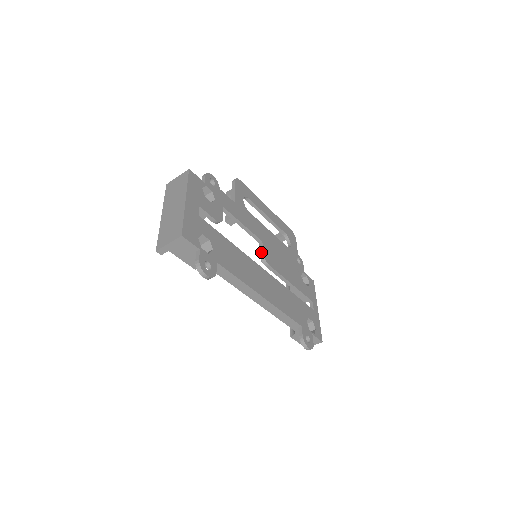
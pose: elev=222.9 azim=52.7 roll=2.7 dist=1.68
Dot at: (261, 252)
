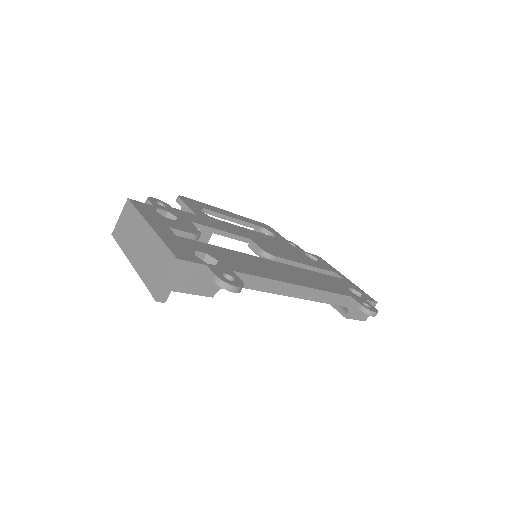
Dot at: (258, 249)
